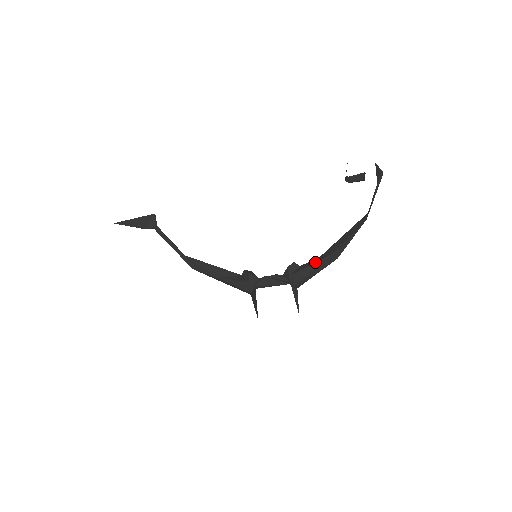
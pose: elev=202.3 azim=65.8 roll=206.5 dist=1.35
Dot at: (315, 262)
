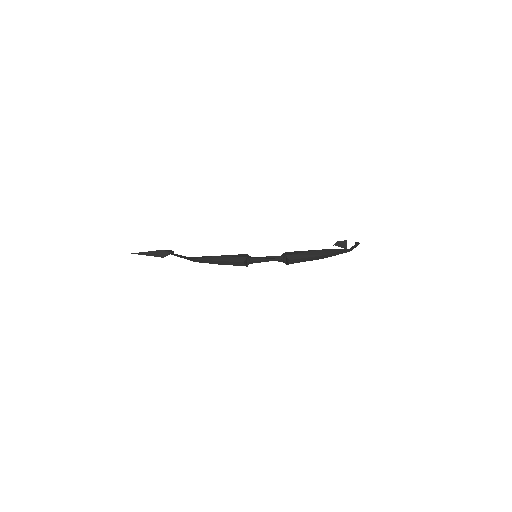
Dot at: (309, 250)
